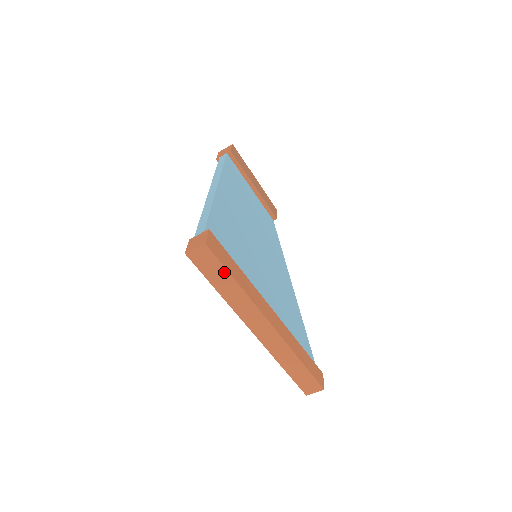
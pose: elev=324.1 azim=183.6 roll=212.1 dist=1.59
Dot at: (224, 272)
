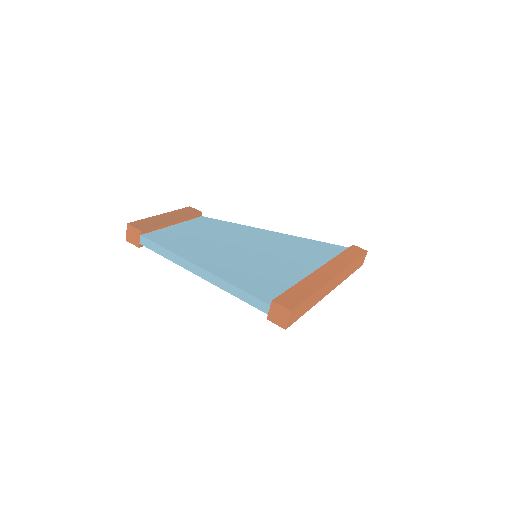
Dot at: (306, 302)
